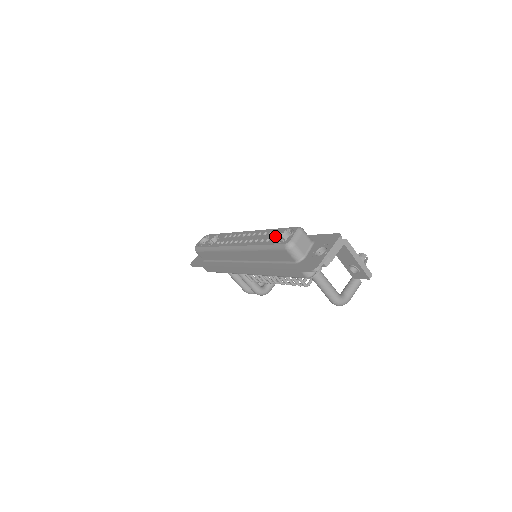
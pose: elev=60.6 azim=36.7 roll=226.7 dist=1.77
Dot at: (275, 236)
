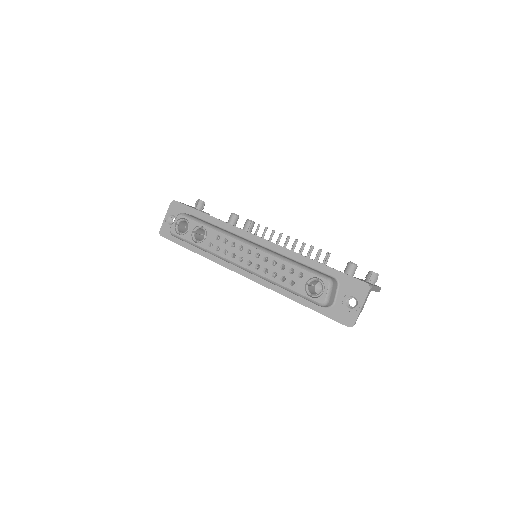
Dot at: (300, 281)
